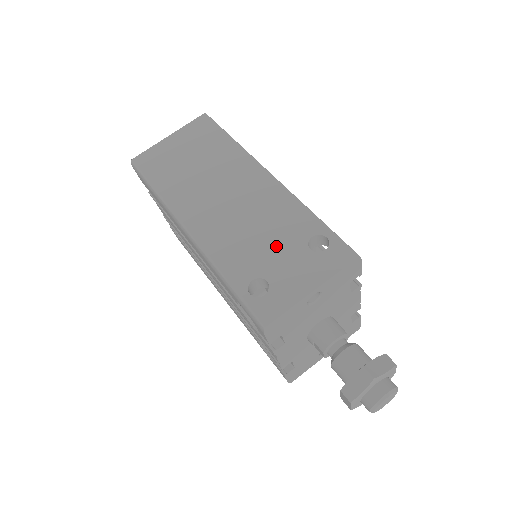
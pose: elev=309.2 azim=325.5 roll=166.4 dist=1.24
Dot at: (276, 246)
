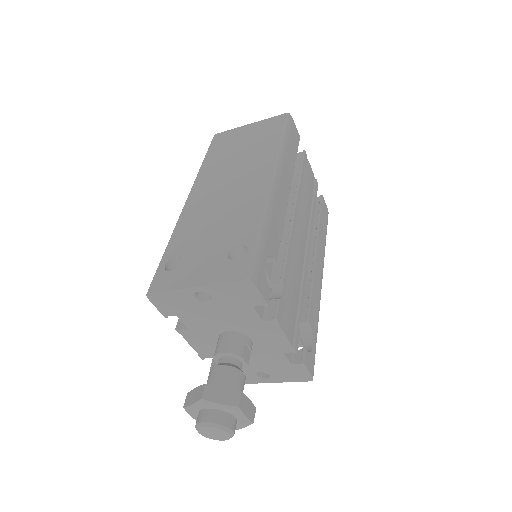
Dot at: (214, 239)
